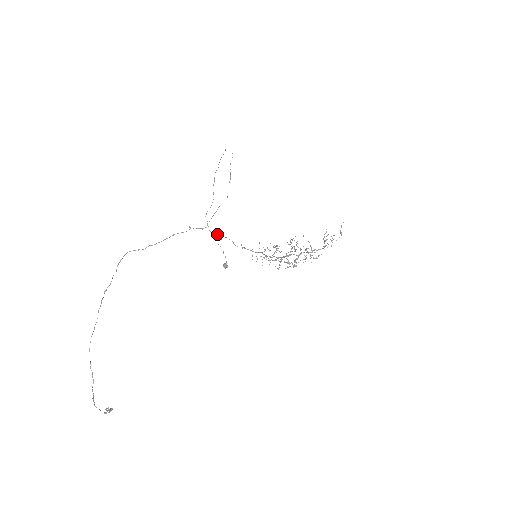
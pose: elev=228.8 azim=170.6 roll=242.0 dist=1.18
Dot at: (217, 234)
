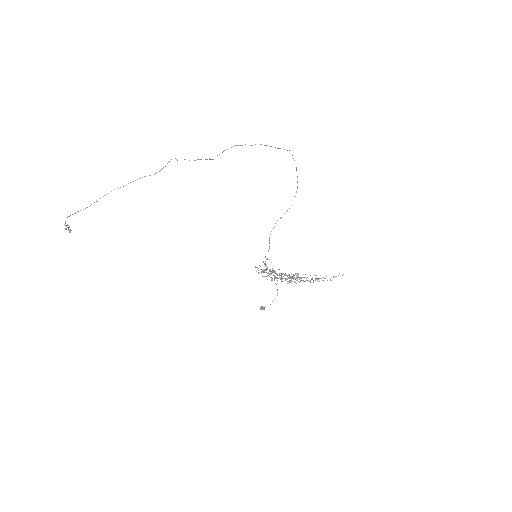
Dot at: occluded
